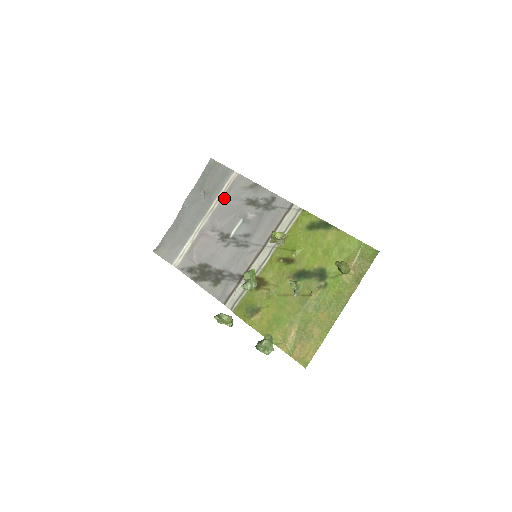
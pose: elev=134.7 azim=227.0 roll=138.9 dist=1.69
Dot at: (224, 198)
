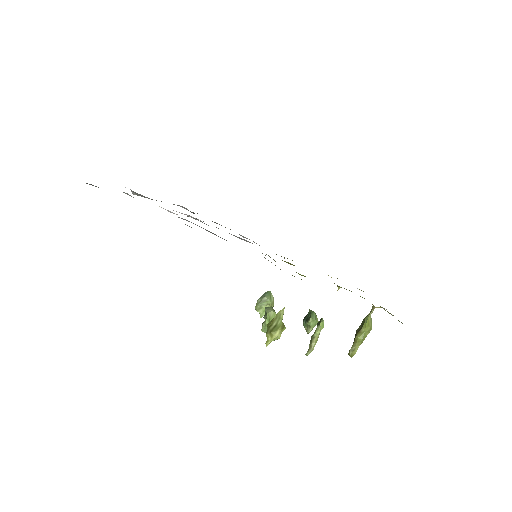
Dot at: occluded
